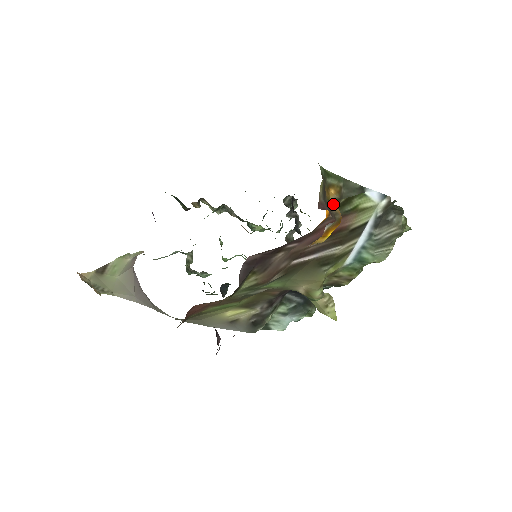
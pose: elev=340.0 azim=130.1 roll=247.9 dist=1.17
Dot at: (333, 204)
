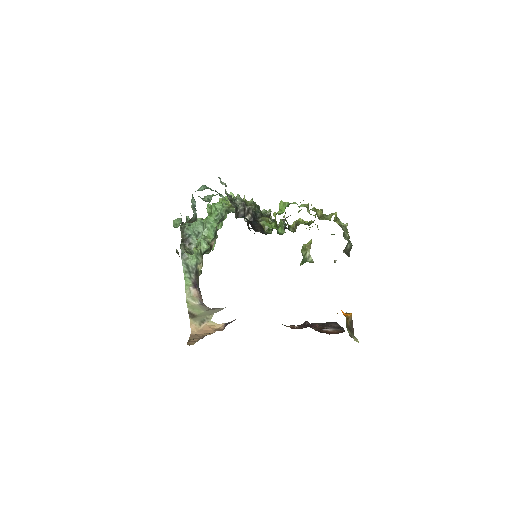
Dot at: (349, 318)
